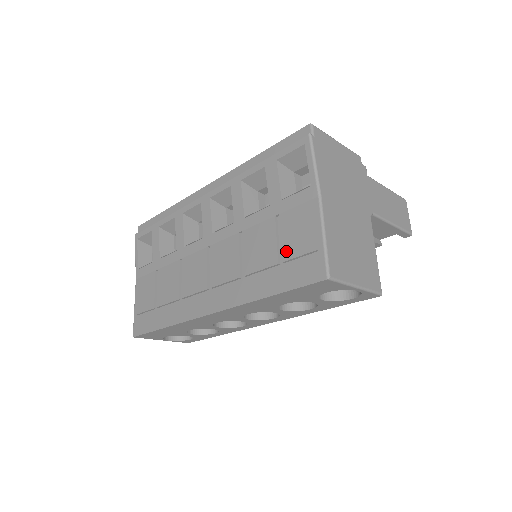
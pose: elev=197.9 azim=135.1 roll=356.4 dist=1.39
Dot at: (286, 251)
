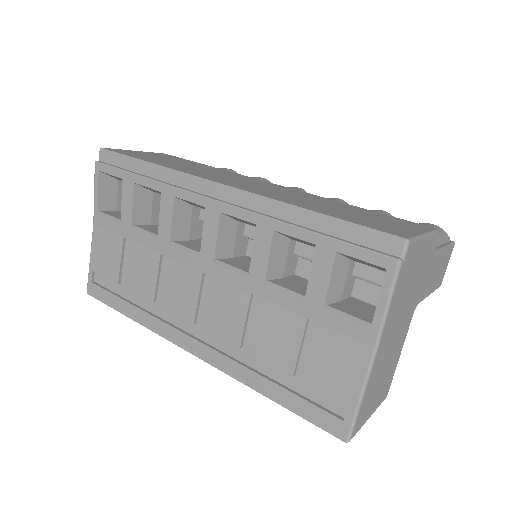
Dot at: (308, 372)
